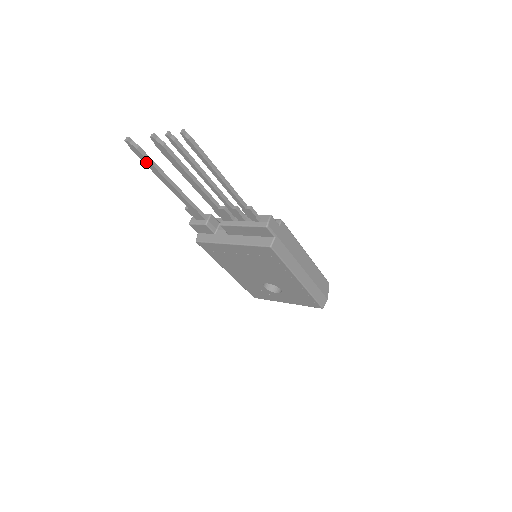
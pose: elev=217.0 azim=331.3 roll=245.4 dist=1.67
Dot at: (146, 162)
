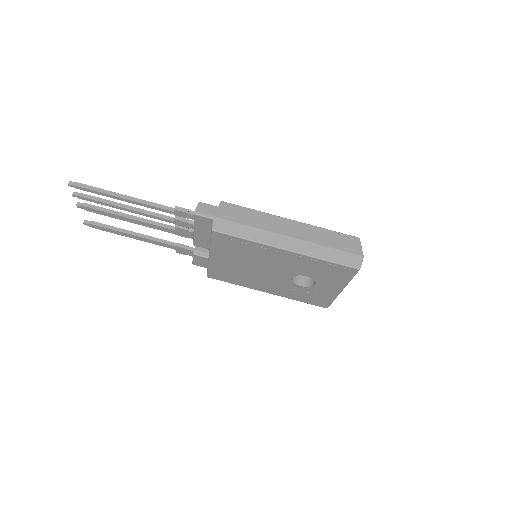
Dot at: (110, 231)
